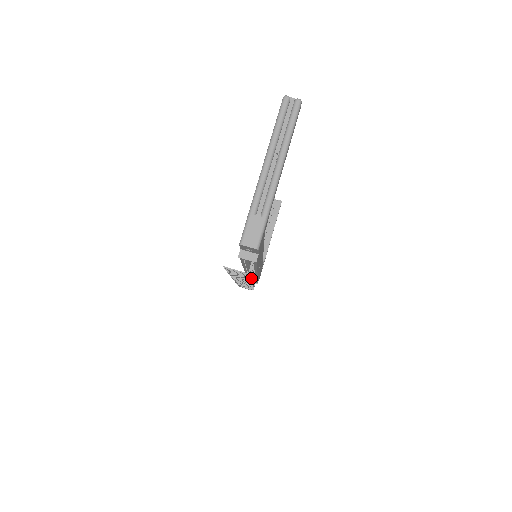
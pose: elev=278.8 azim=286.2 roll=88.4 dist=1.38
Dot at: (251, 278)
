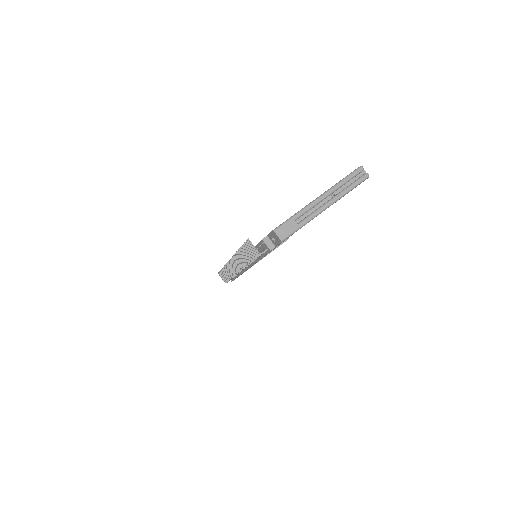
Dot at: (249, 264)
